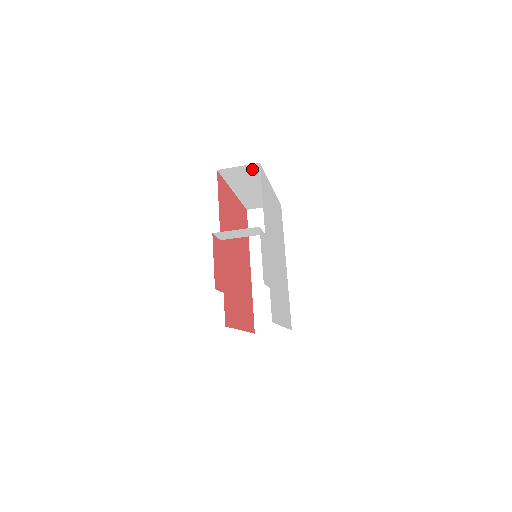
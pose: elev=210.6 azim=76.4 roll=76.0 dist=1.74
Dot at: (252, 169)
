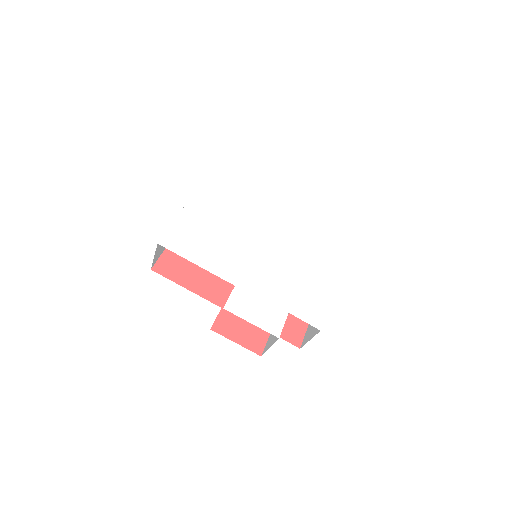
Dot at: occluded
